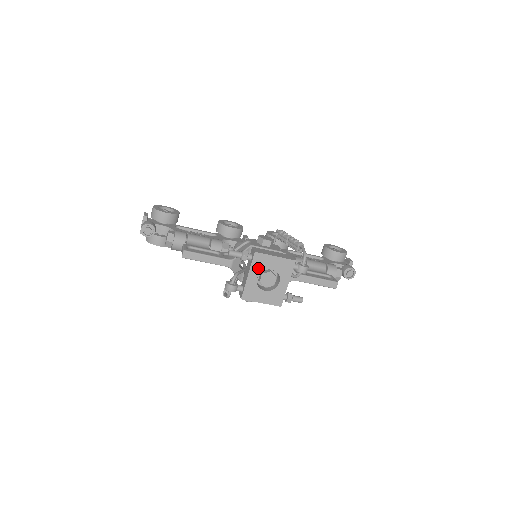
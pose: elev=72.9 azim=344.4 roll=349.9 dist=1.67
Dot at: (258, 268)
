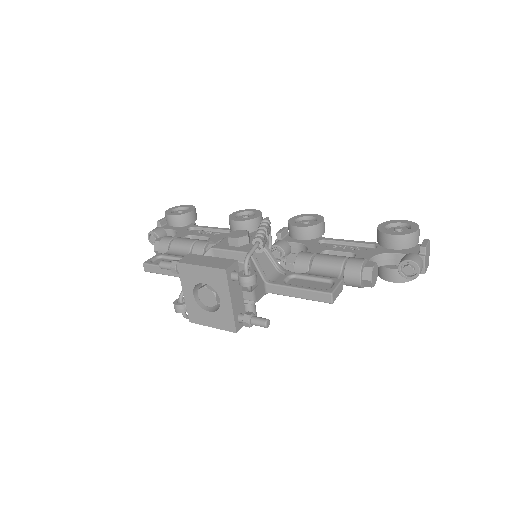
Dot at: (189, 283)
